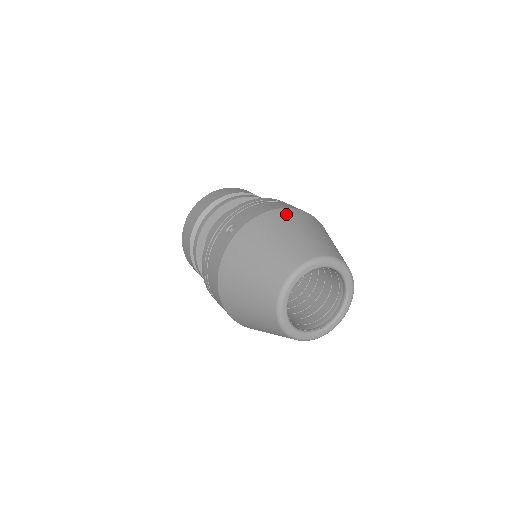
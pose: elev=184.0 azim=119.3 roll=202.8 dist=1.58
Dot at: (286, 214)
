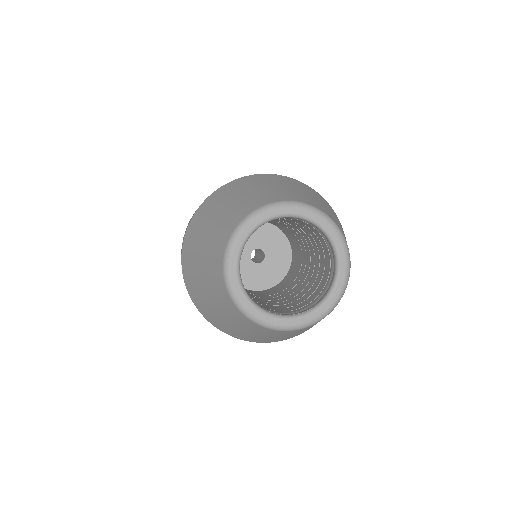
Dot at: (256, 177)
